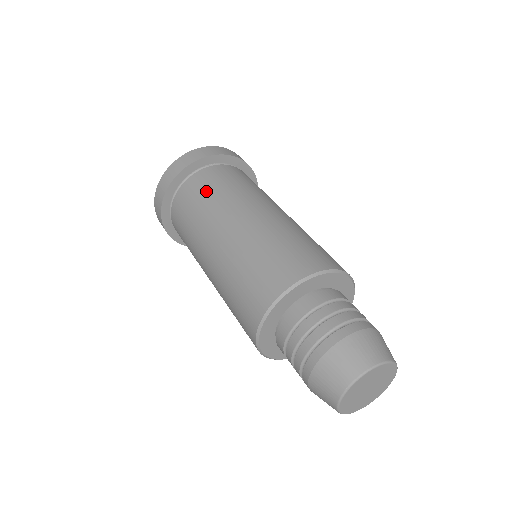
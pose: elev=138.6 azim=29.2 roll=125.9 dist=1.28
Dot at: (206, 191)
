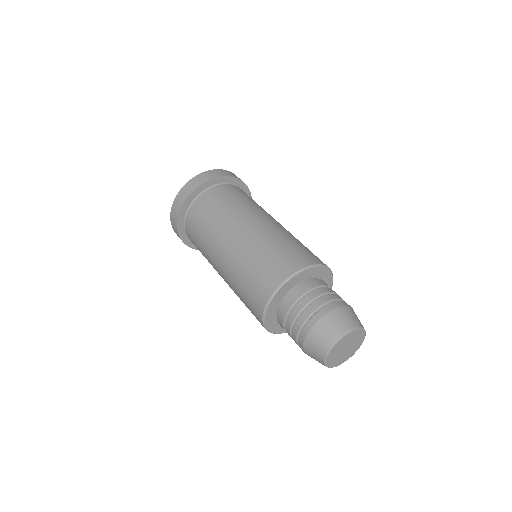
Dot at: (206, 215)
